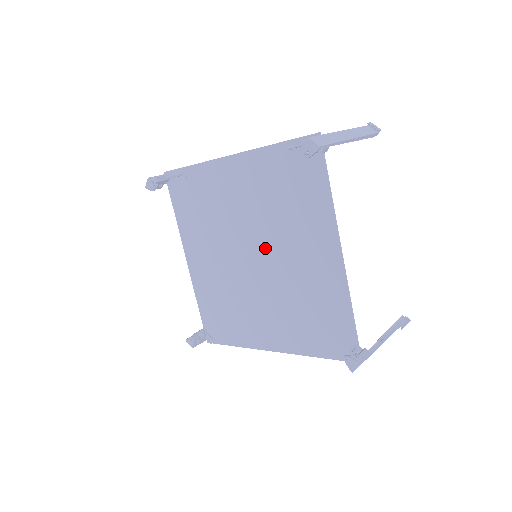
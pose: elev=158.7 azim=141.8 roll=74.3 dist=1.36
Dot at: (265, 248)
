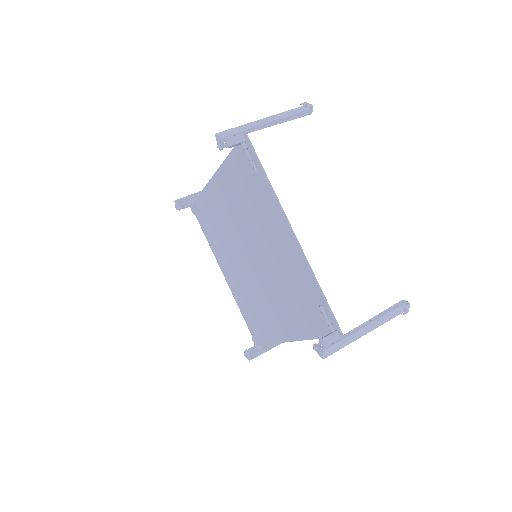
Dot at: (262, 272)
